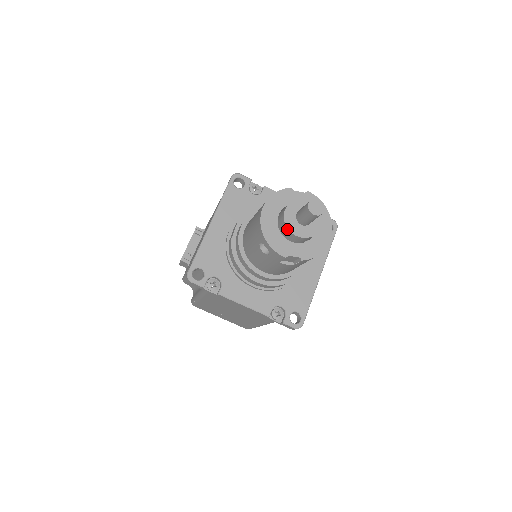
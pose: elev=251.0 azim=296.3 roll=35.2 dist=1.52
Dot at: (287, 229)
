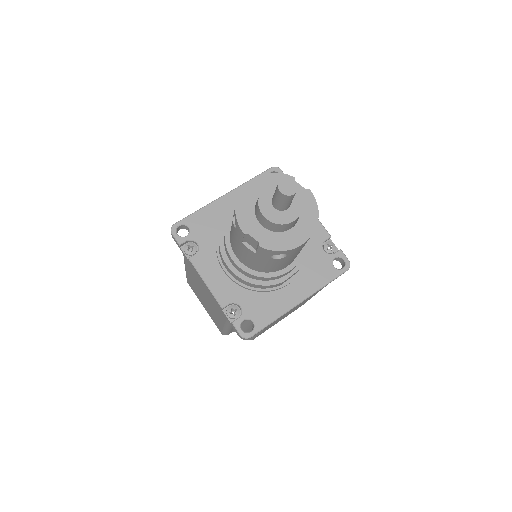
Dot at: (258, 204)
